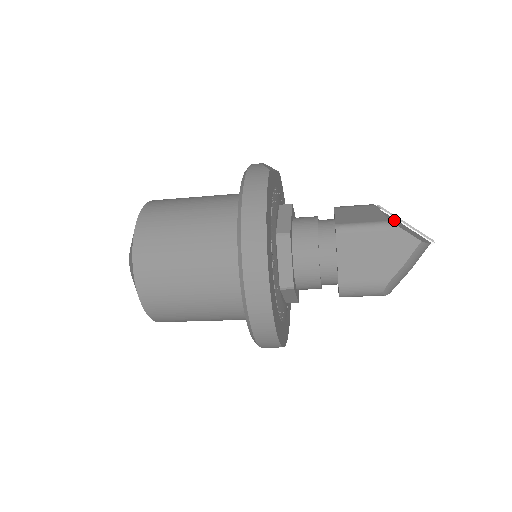
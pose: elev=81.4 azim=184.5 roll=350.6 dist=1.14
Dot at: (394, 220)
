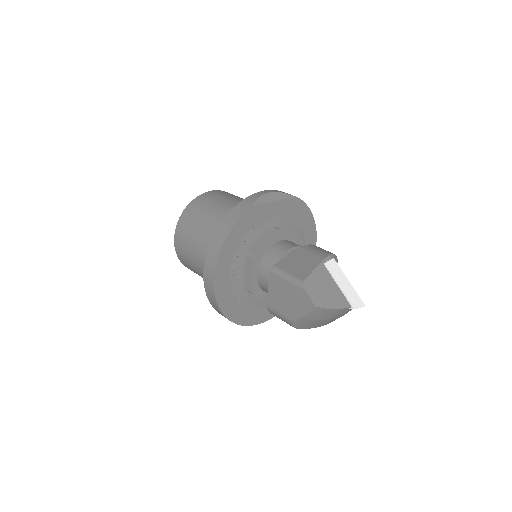
Dot at: (322, 279)
